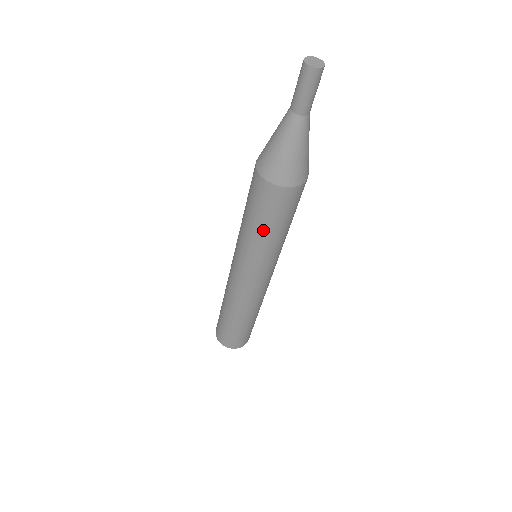
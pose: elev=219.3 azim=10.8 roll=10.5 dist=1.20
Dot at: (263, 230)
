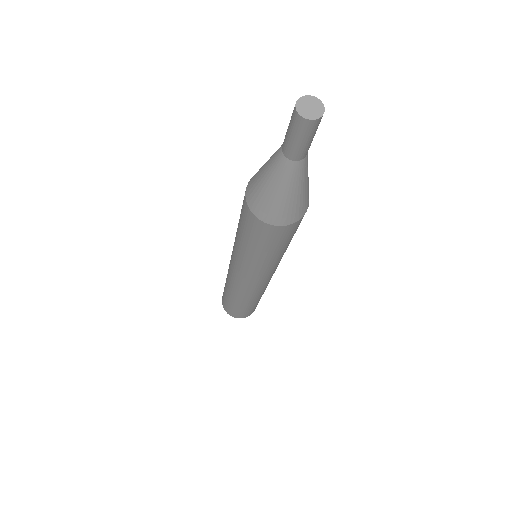
Dot at: (264, 254)
